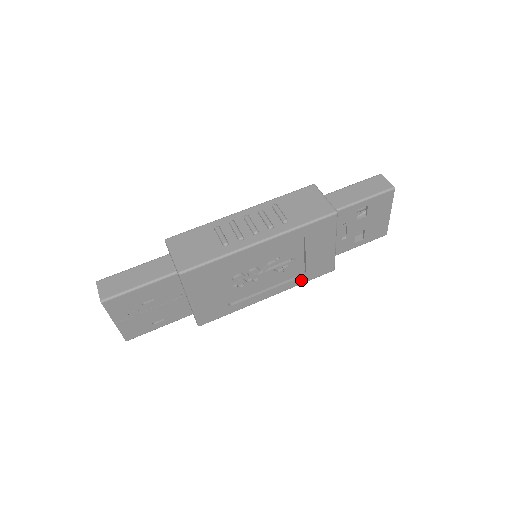
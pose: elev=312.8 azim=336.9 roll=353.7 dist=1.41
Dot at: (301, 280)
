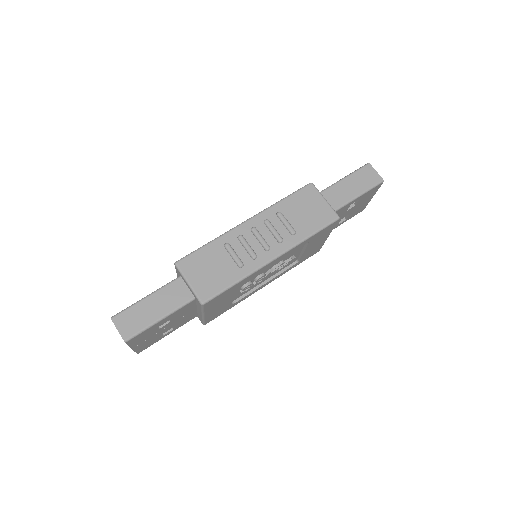
Dot at: (293, 267)
